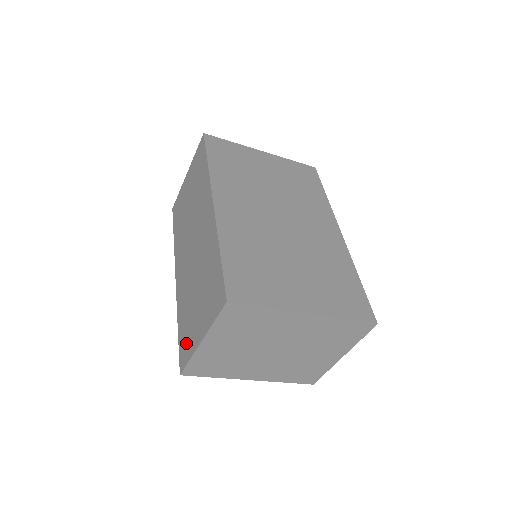
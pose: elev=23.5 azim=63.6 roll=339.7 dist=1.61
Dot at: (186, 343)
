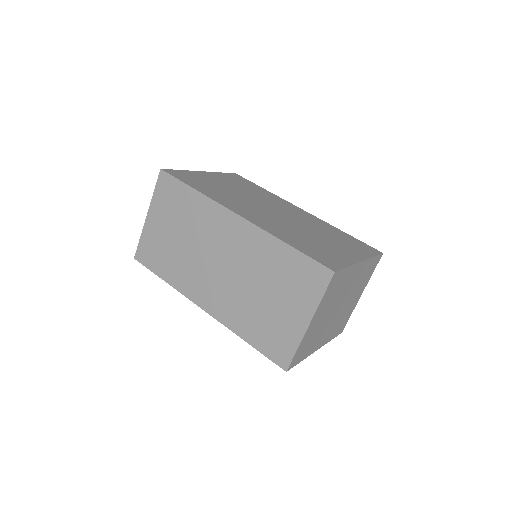
Dot at: (278, 342)
